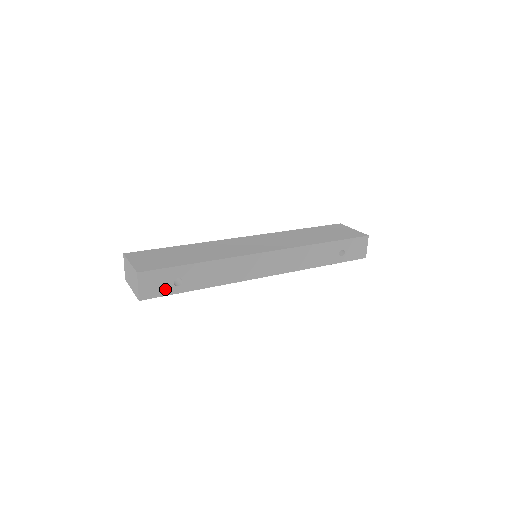
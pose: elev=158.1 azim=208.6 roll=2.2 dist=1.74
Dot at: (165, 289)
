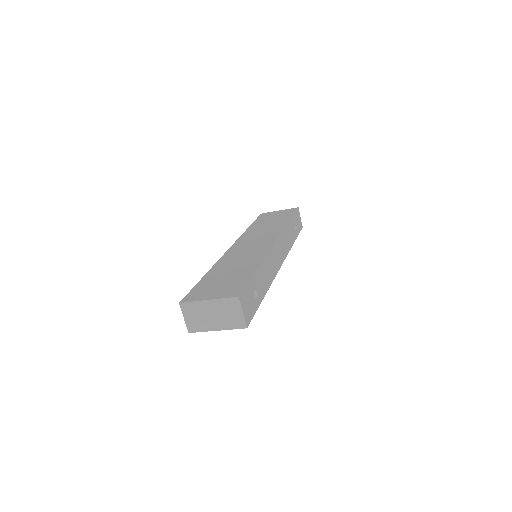
Dot at: (253, 306)
